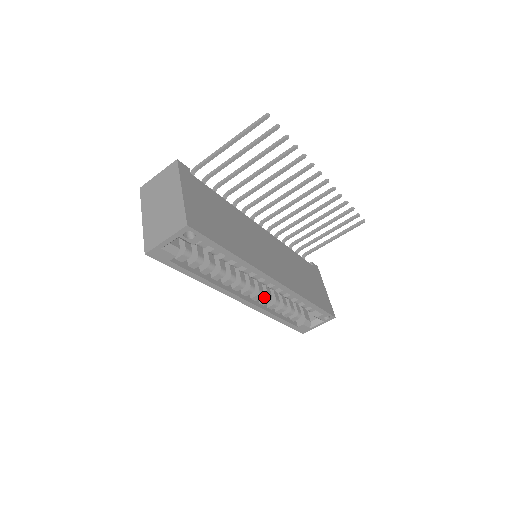
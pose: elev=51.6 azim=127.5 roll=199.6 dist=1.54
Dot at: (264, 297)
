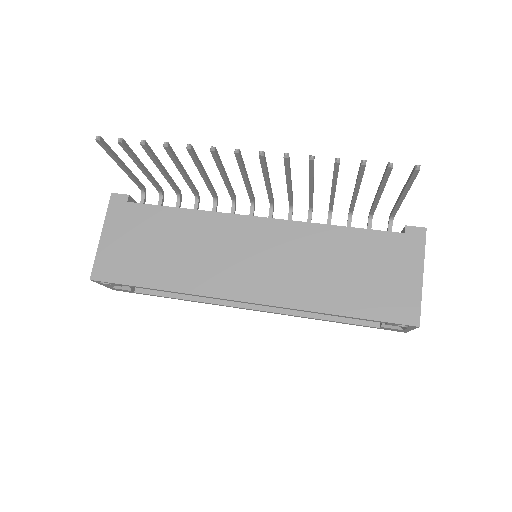
Dot at: occluded
